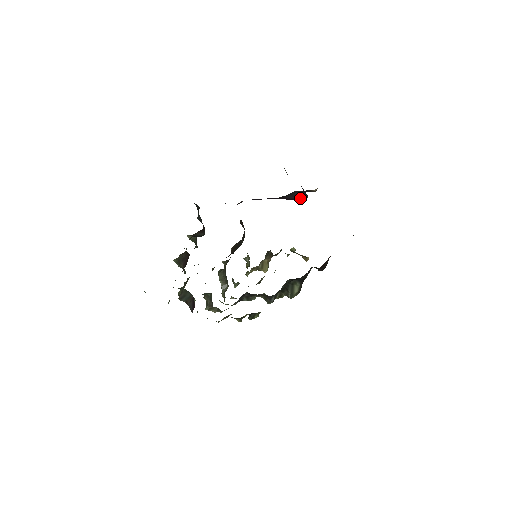
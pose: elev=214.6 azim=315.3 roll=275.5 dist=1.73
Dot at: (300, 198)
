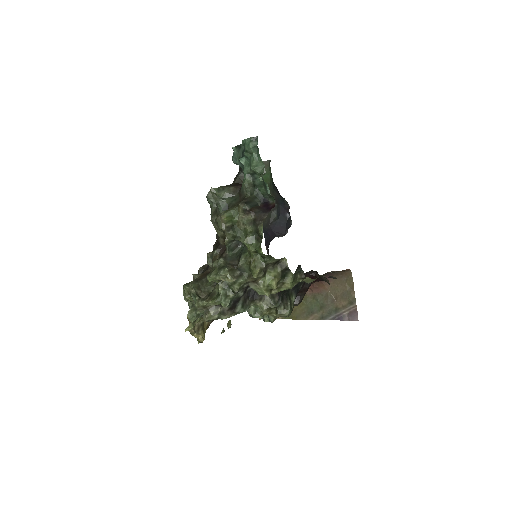
Dot at: (288, 226)
